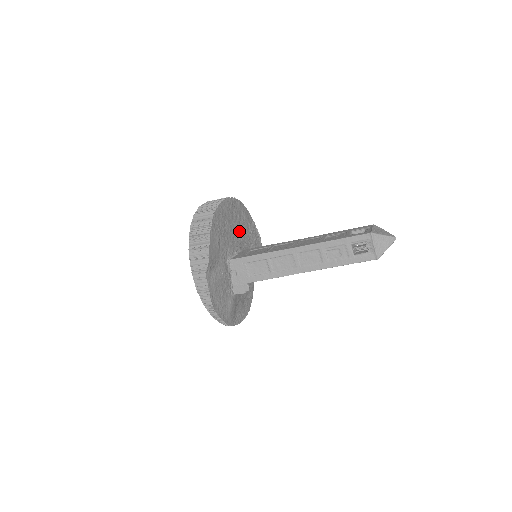
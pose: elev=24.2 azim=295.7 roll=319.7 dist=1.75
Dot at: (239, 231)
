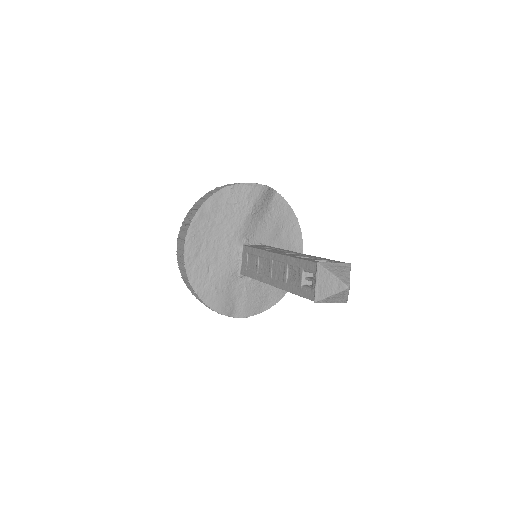
Dot at: (224, 234)
